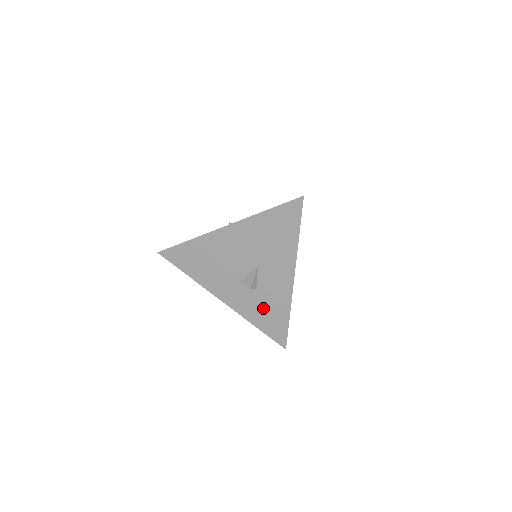
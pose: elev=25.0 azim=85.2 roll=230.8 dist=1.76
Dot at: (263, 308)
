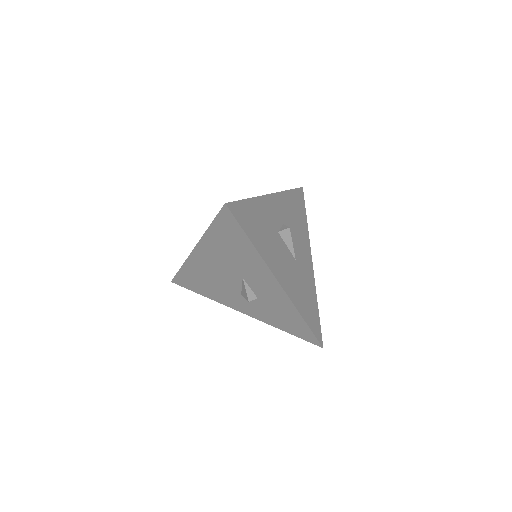
Dot at: (276, 314)
